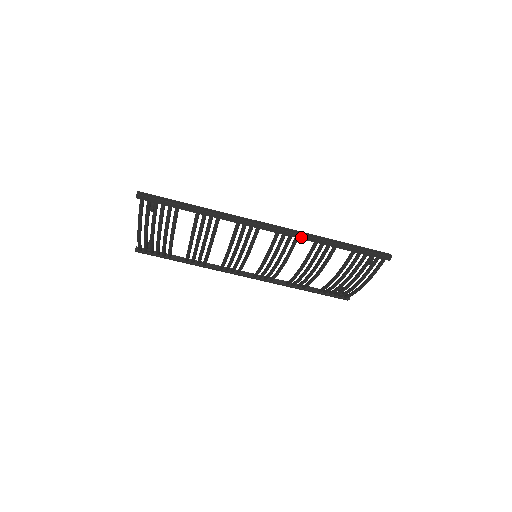
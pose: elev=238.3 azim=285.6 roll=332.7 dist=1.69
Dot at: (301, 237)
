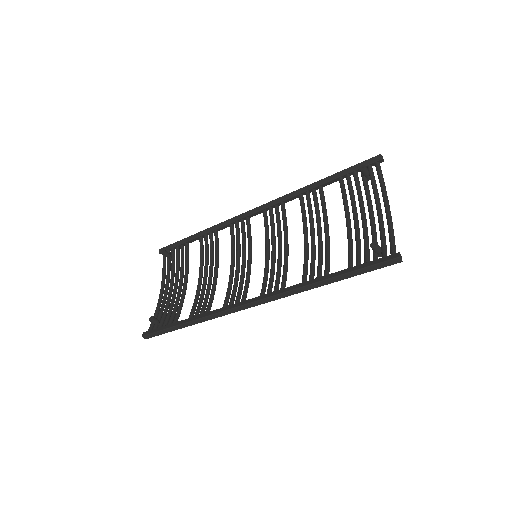
Dot at: (286, 295)
